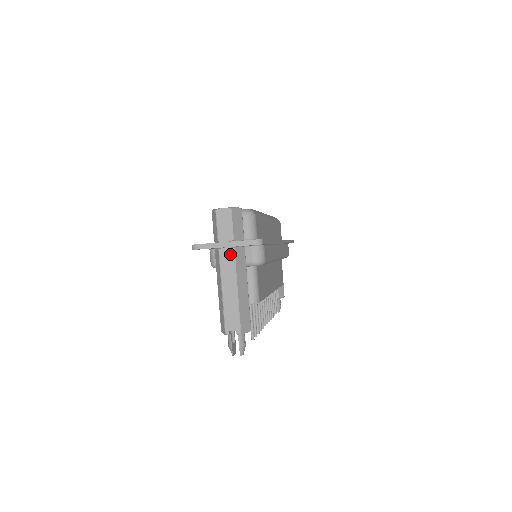
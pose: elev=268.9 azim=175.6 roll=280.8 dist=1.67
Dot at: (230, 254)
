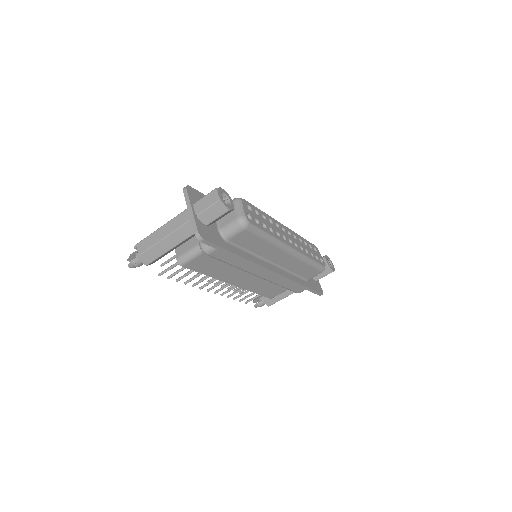
Dot at: (186, 218)
